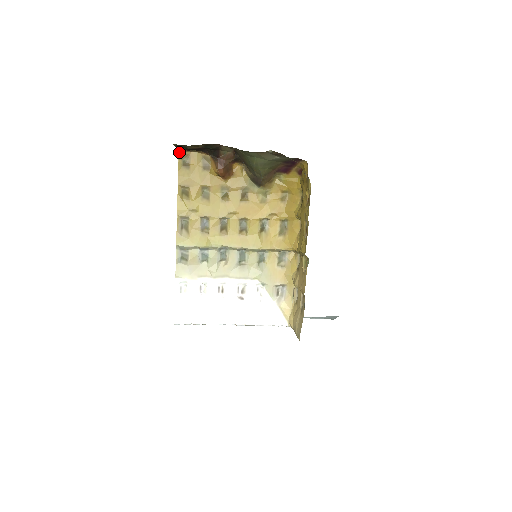
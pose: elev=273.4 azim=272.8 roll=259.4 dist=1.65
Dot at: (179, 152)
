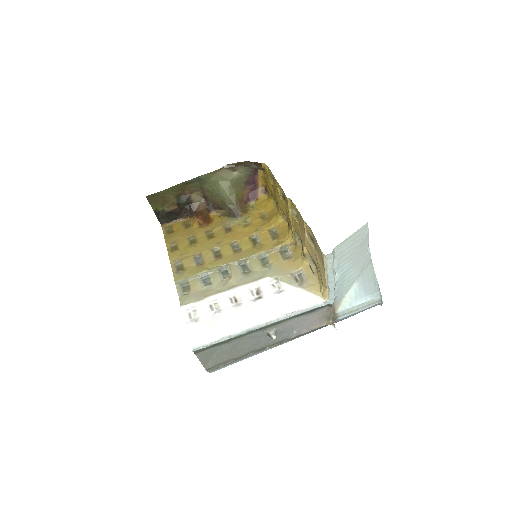
Dot at: (162, 227)
